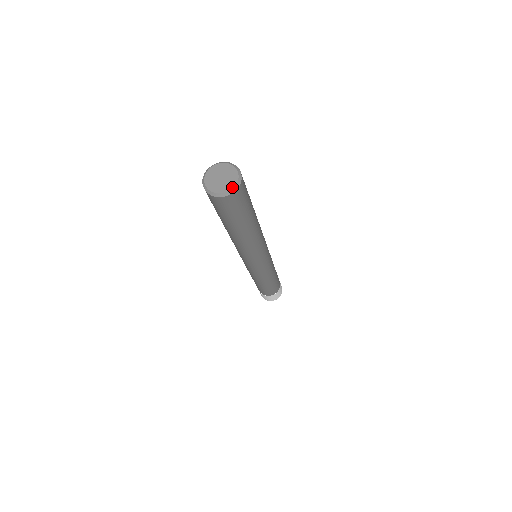
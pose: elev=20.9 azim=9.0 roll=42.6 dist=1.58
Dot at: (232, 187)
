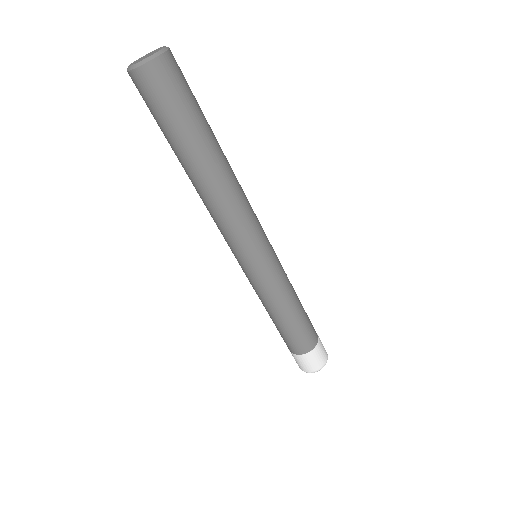
Dot at: (163, 47)
